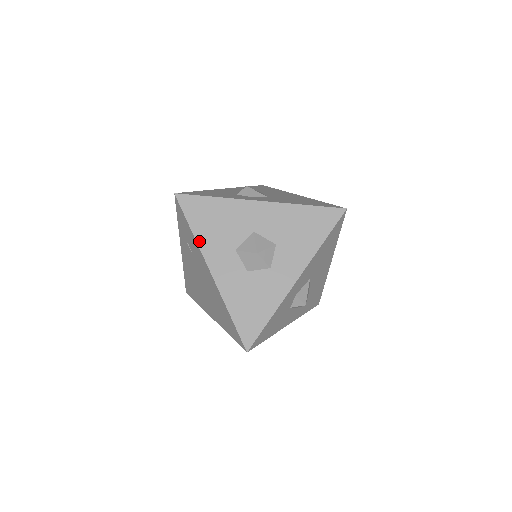
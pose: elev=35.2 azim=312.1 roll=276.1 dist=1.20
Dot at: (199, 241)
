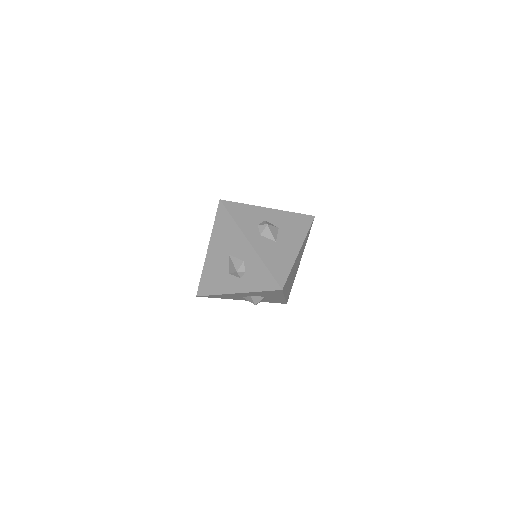
Dot at: occluded
